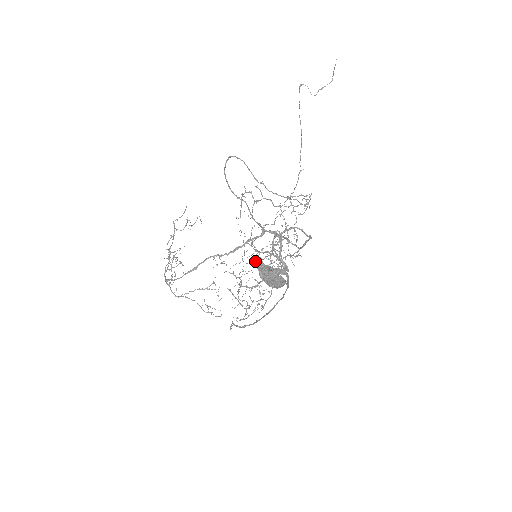
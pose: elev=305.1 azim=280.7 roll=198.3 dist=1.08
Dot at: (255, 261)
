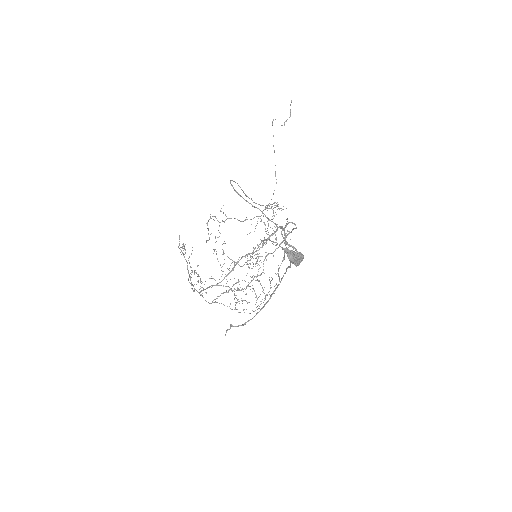
Dot at: (283, 248)
